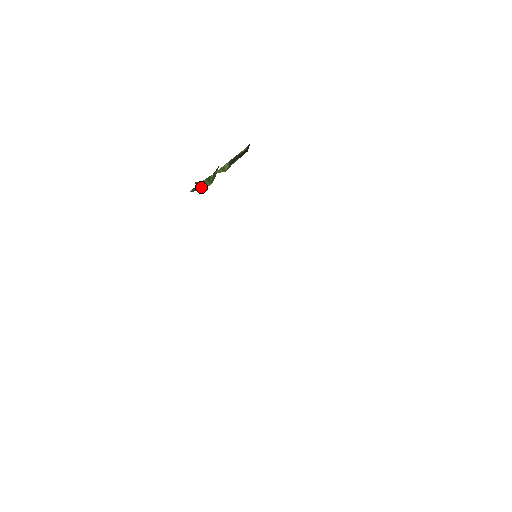
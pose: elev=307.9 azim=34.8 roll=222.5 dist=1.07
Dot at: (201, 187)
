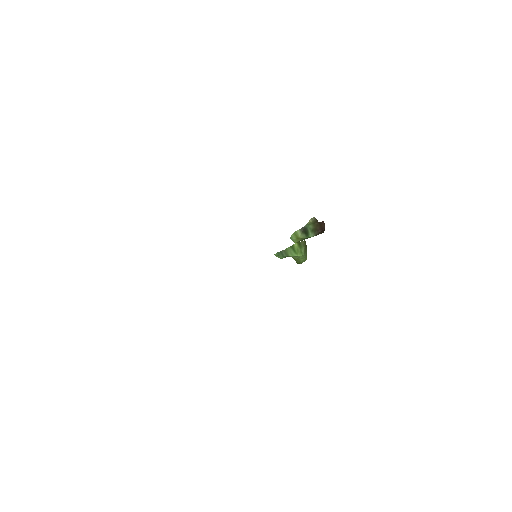
Dot at: (288, 255)
